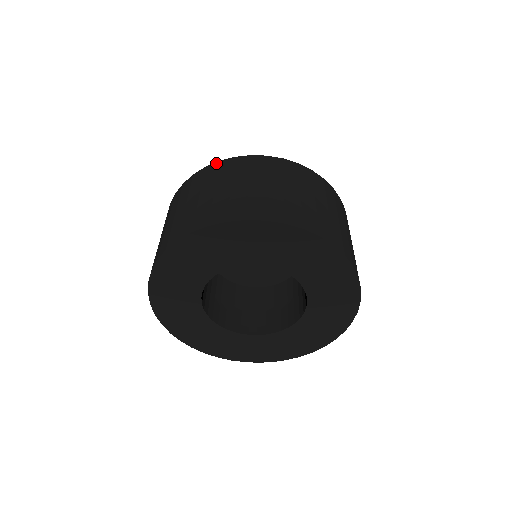
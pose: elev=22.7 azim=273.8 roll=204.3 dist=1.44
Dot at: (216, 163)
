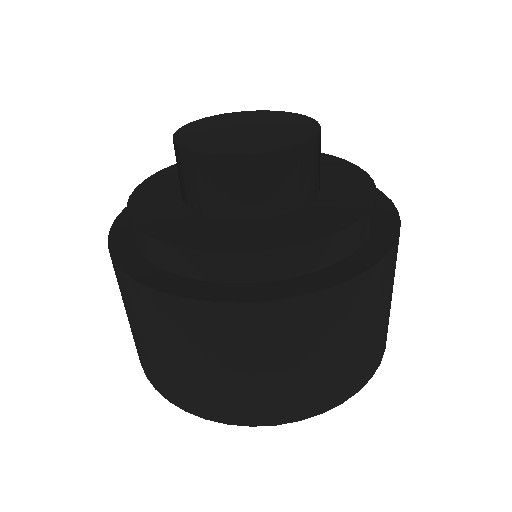
Dot at: (109, 252)
